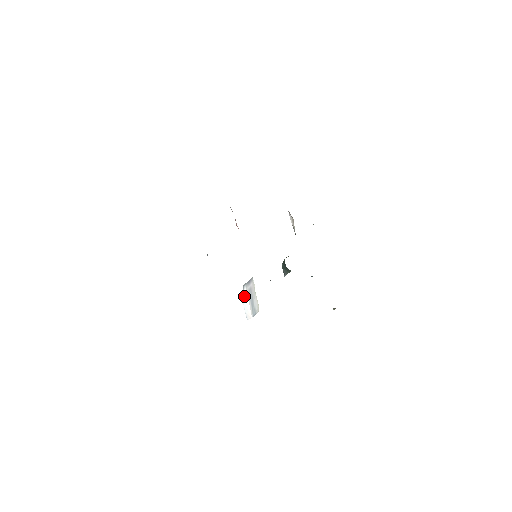
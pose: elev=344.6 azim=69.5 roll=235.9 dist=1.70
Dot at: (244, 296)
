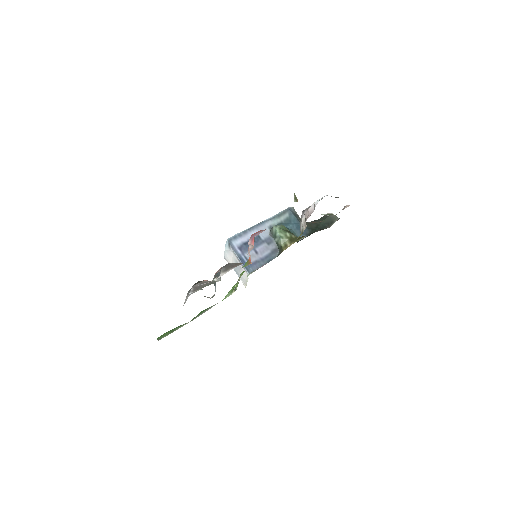
Dot at: (228, 253)
